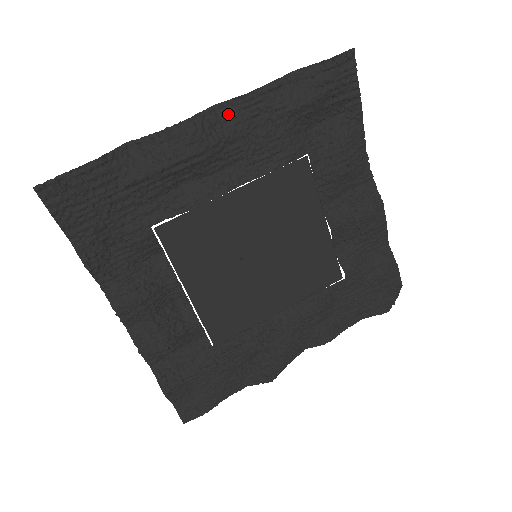
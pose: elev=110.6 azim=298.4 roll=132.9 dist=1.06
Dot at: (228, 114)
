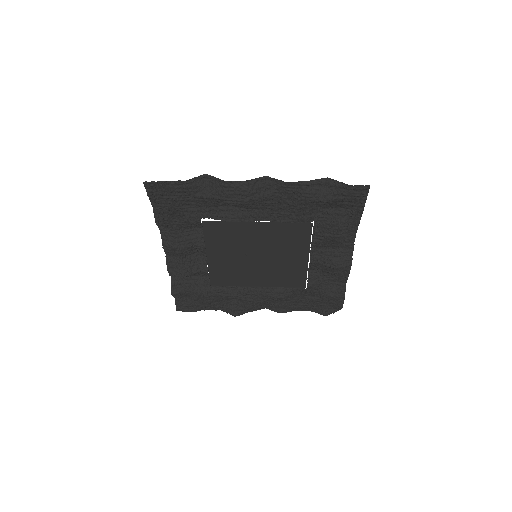
Dot at: (272, 185)
